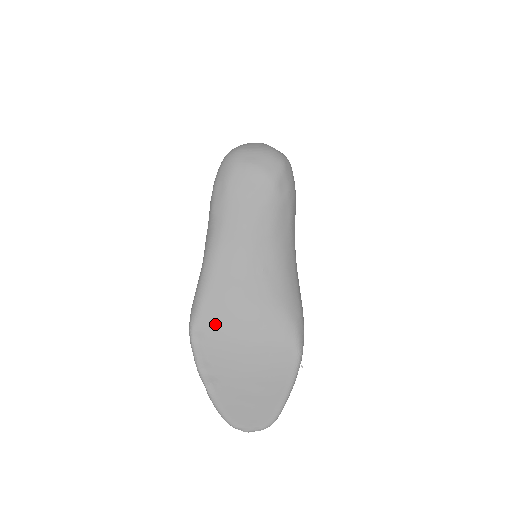
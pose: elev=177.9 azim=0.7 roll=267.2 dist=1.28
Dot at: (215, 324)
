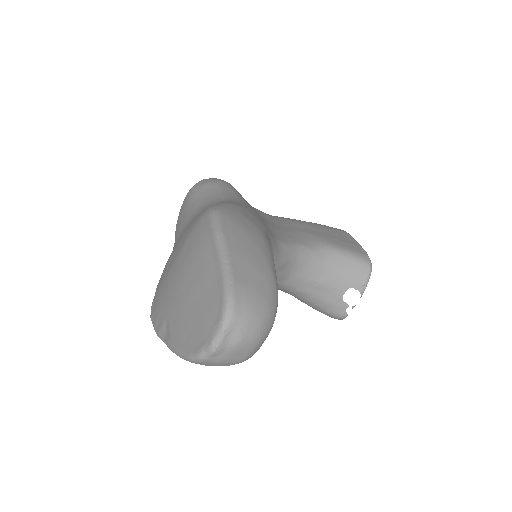
Dot at: (160, 283)
